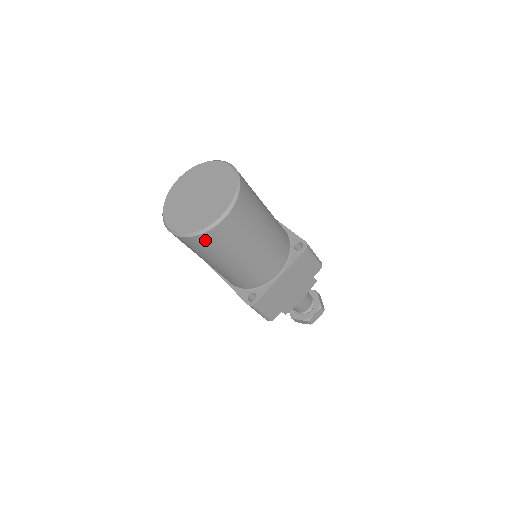
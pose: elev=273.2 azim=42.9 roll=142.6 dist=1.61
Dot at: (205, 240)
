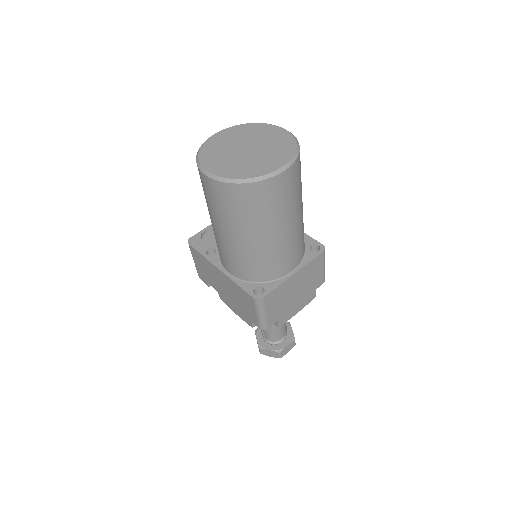
Dot at: (252, 193)
